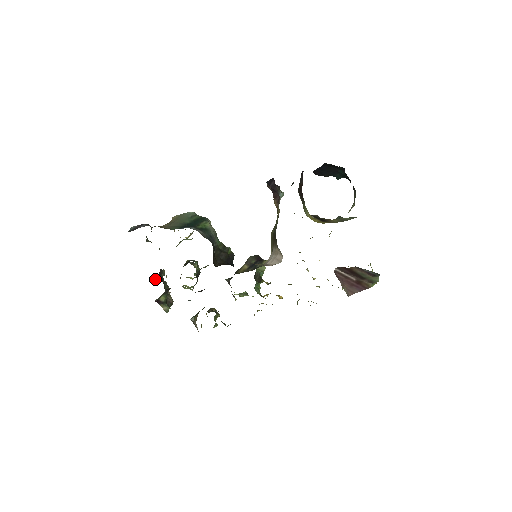
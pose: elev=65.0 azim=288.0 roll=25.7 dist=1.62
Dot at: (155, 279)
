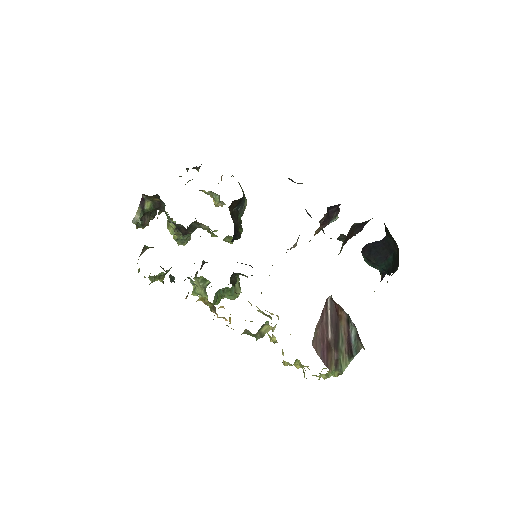
Dot at: occluded
